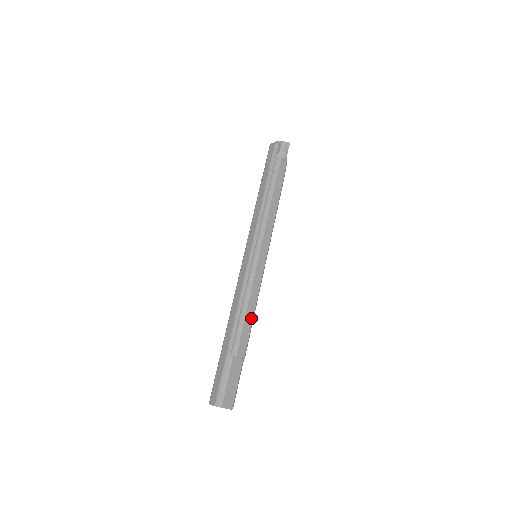
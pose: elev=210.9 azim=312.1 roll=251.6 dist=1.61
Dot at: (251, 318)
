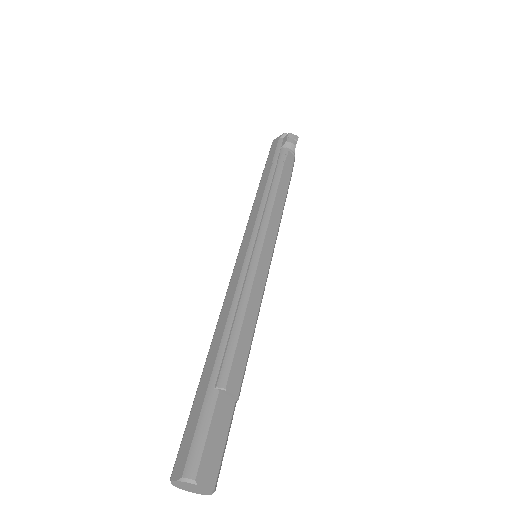
Dot at: (250, 334)
